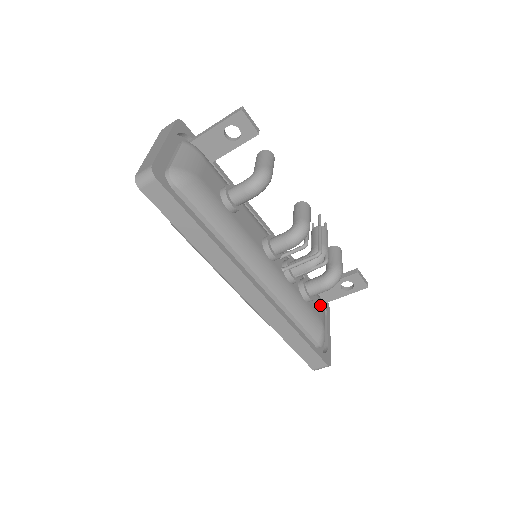
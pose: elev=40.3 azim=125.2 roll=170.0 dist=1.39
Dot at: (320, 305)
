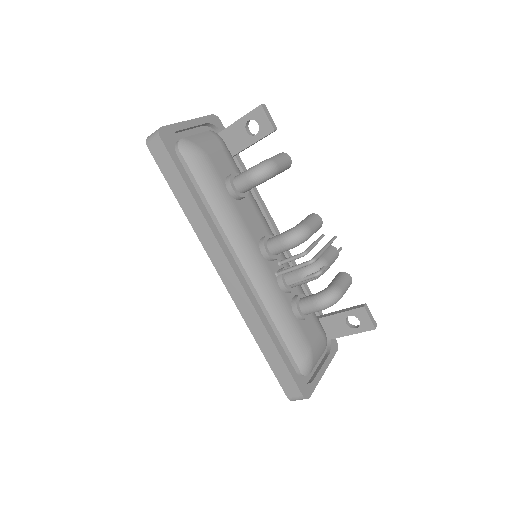
Dot at: (317, 333)
